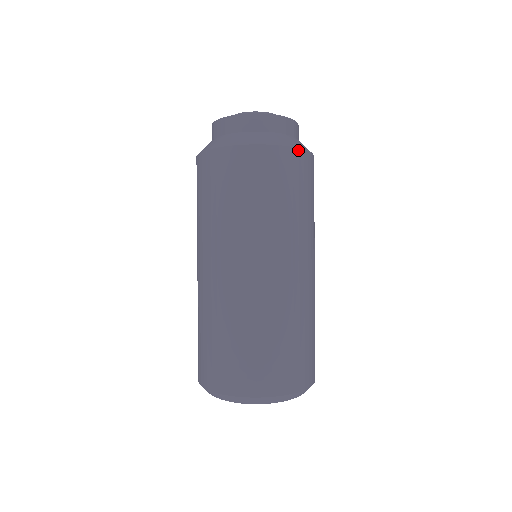
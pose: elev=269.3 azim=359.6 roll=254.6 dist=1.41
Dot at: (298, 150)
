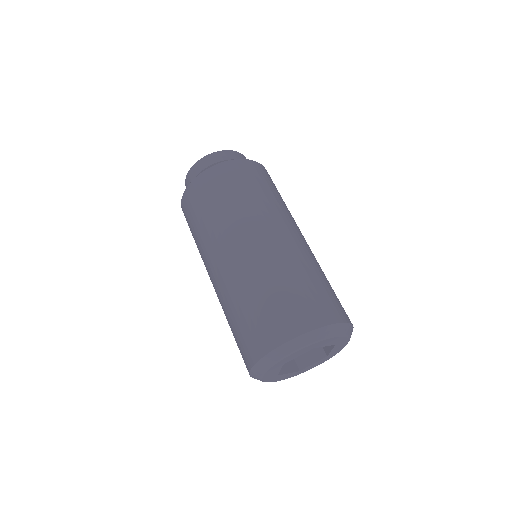
Dot at: (265, 169)
